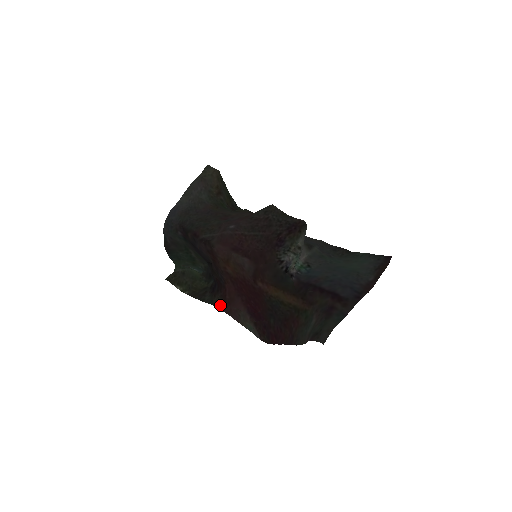
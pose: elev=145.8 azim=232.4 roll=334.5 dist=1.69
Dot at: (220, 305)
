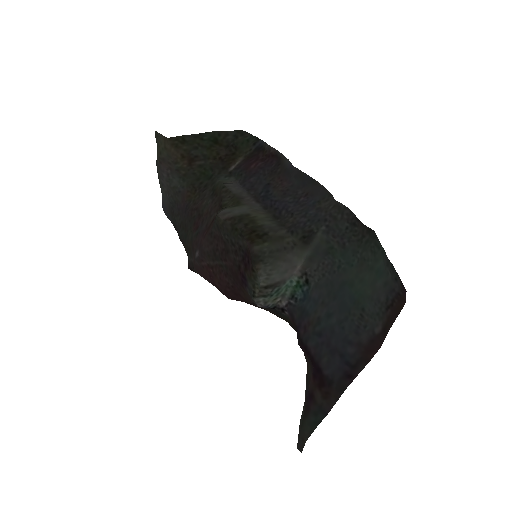
Dot at: occluded
